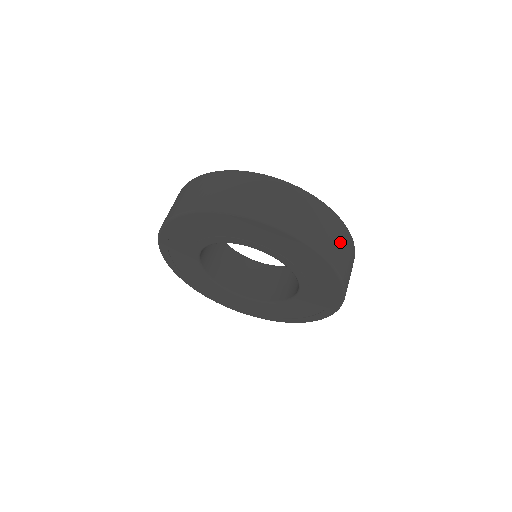
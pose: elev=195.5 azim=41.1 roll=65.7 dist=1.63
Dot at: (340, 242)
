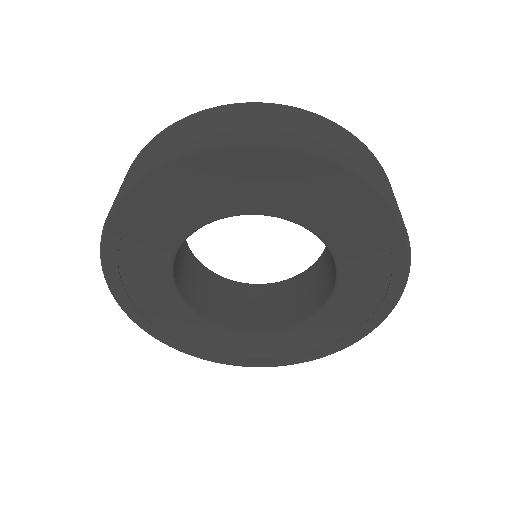
Dot at: occluded
